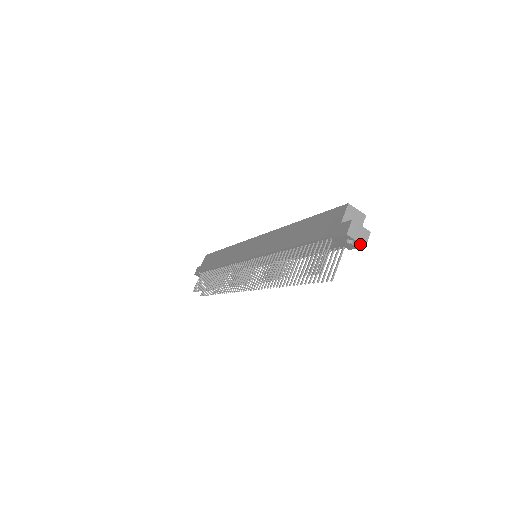
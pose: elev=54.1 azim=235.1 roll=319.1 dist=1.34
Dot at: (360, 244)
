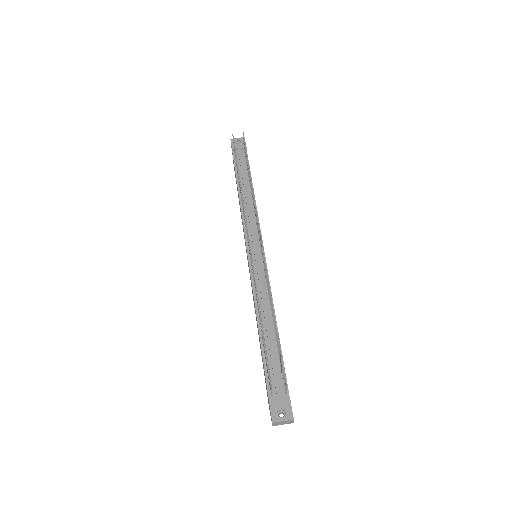
Dot at: (242, 138)
